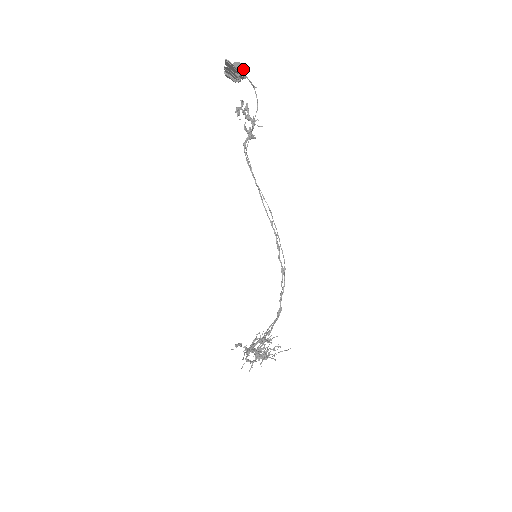
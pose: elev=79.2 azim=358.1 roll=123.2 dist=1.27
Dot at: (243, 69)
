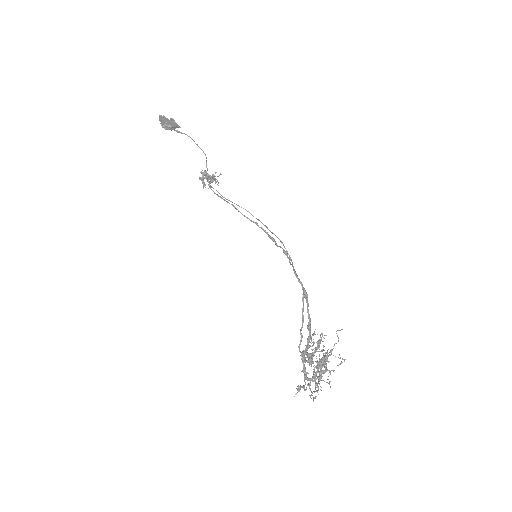
Dot at: occluded
